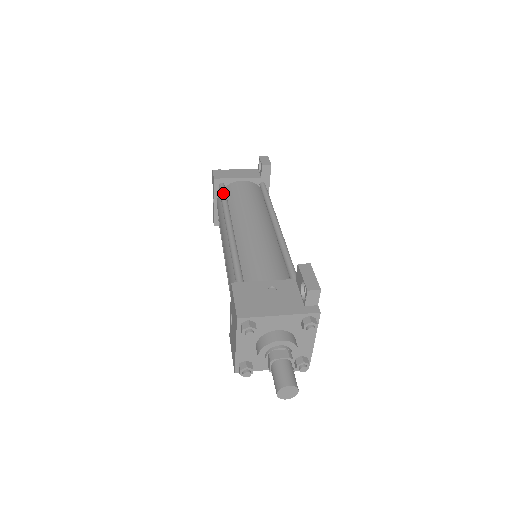
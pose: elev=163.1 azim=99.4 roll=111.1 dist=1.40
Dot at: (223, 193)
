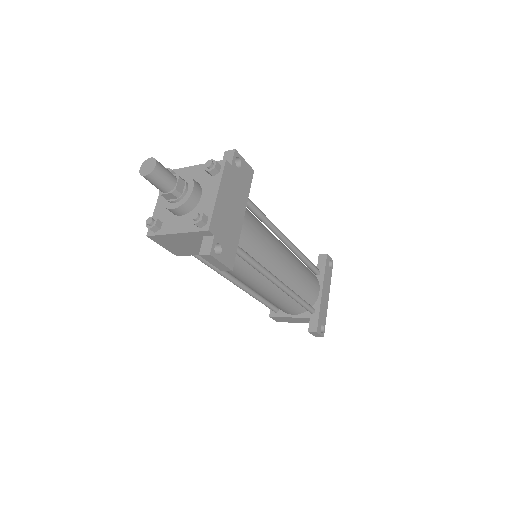
Dot at: occluded
